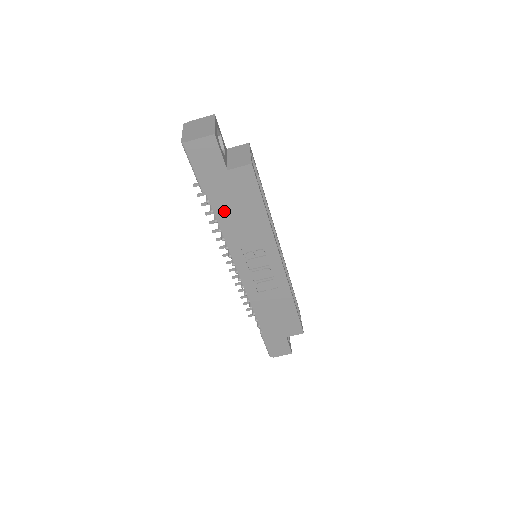
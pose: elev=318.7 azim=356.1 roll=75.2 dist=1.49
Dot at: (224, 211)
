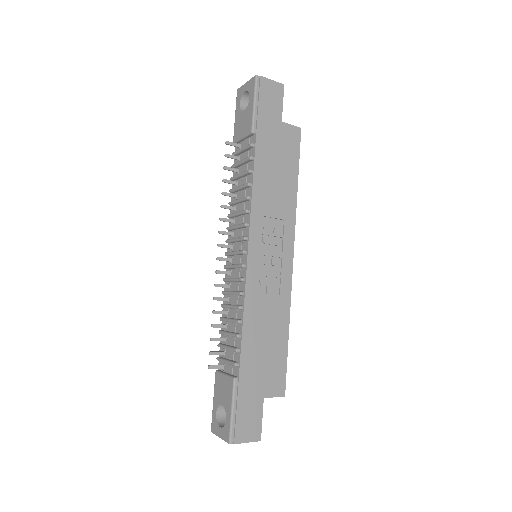
Dot at: (264, 161)
